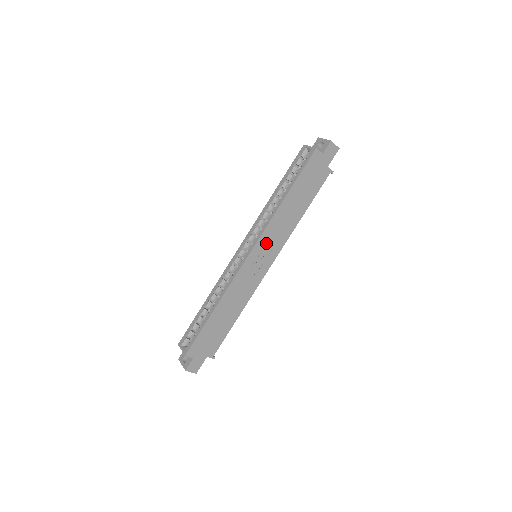
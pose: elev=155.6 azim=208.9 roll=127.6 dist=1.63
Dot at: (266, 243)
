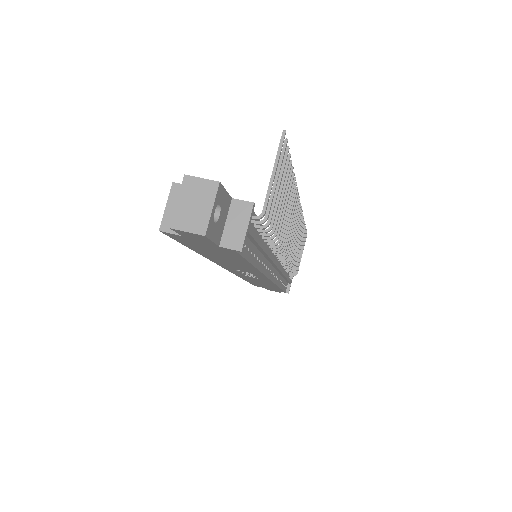
Dot at: (235, 269)
